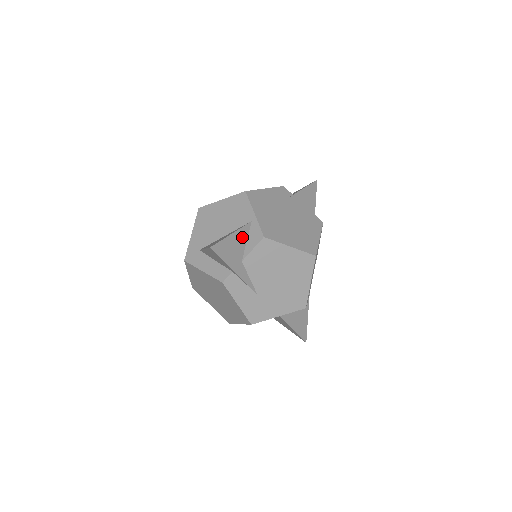
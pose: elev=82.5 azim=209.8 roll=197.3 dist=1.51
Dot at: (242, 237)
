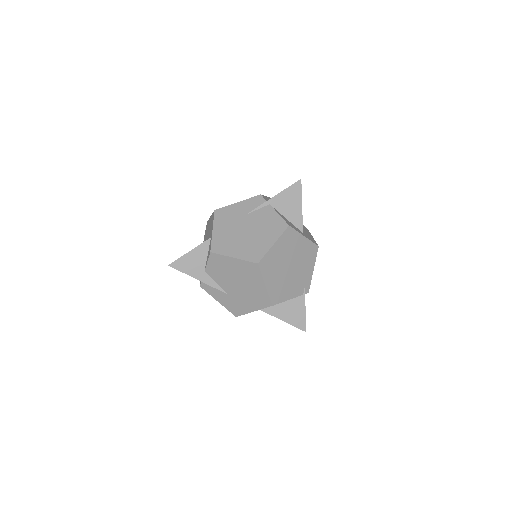
Dot at: (202, 252)
